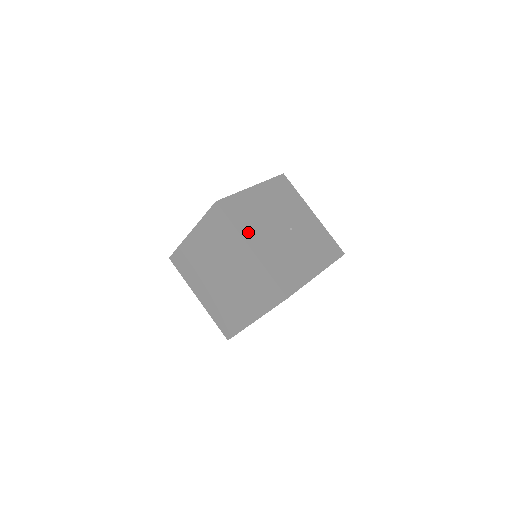
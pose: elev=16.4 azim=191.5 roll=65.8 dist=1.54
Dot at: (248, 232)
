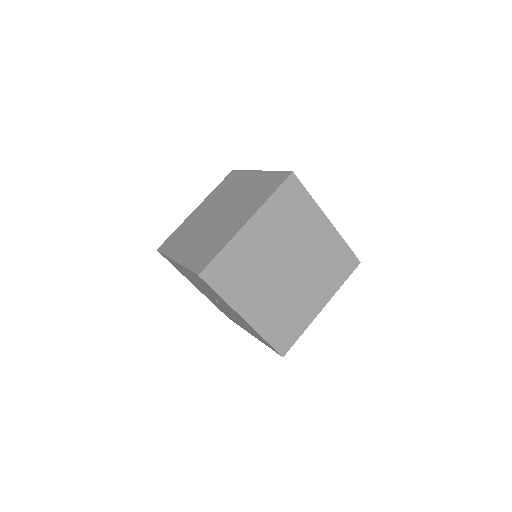
Dot at: occluded
